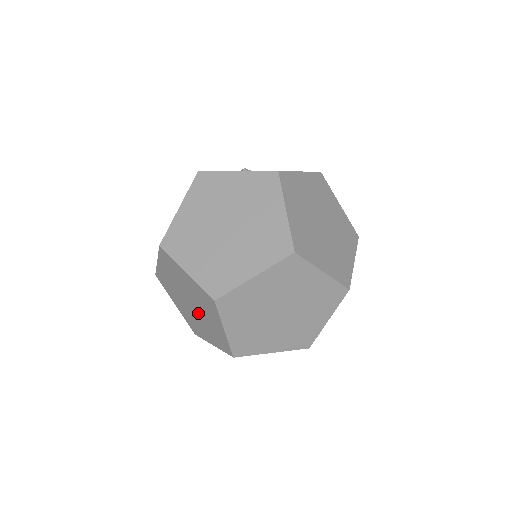
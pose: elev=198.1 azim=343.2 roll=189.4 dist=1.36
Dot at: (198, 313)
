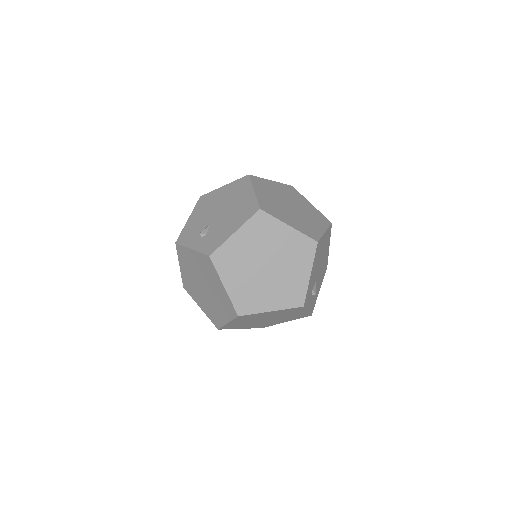
Dot at: occluded
